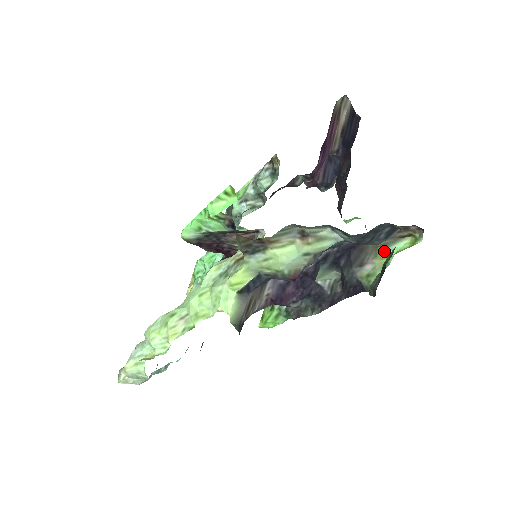
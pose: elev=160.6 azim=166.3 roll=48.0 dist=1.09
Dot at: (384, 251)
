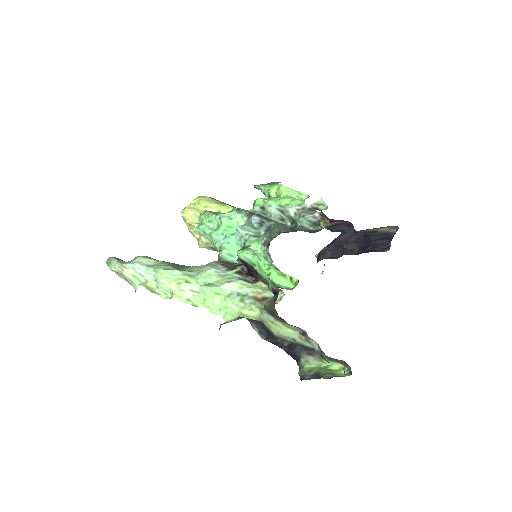
Dot at: occluded
